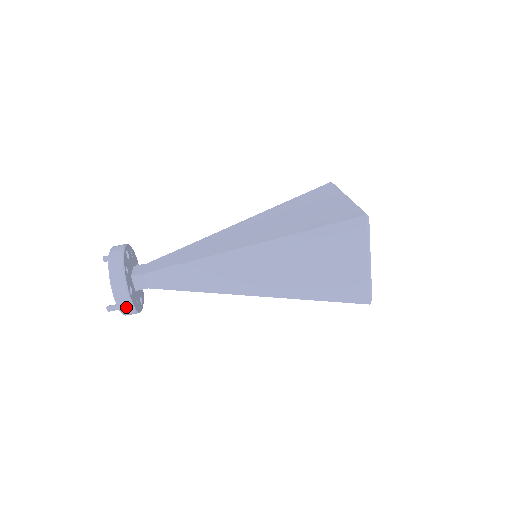
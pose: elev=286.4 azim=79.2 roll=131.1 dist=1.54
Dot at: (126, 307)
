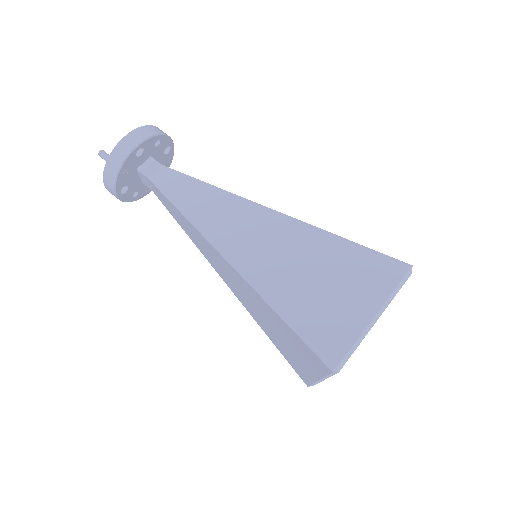
Dot at: (120, 154)
